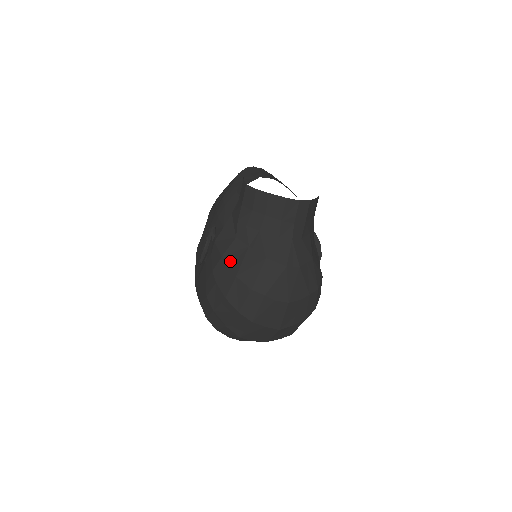
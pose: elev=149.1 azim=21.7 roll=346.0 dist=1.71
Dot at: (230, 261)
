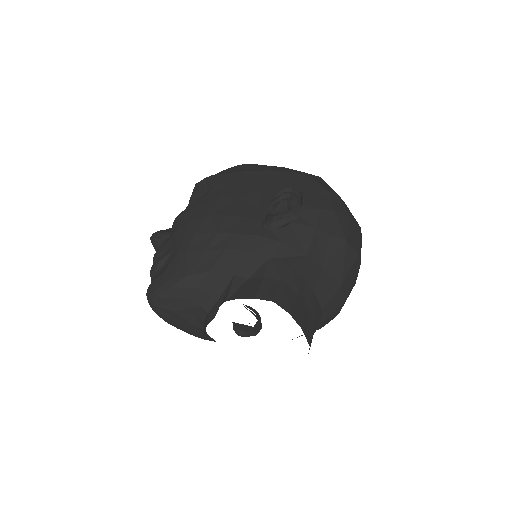
Dot at: occluded
